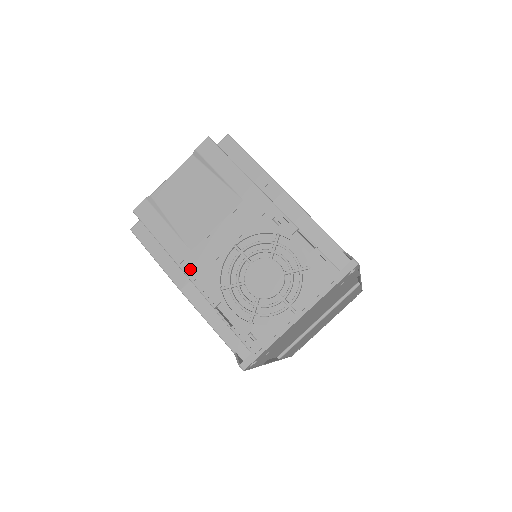
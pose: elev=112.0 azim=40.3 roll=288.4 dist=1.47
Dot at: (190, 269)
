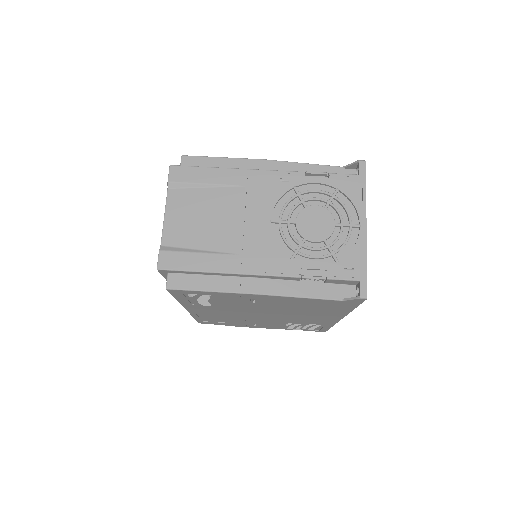
Dot at: (253, 268)
